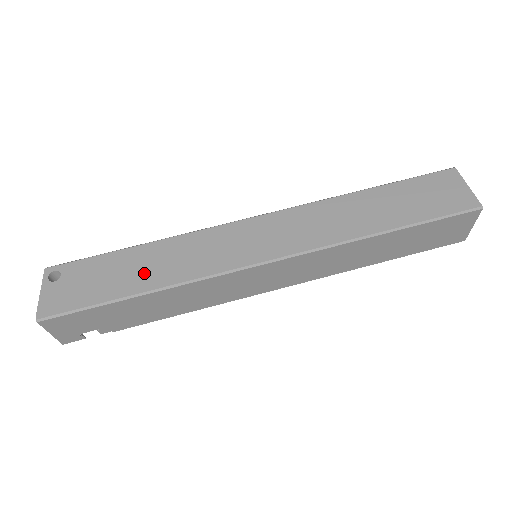
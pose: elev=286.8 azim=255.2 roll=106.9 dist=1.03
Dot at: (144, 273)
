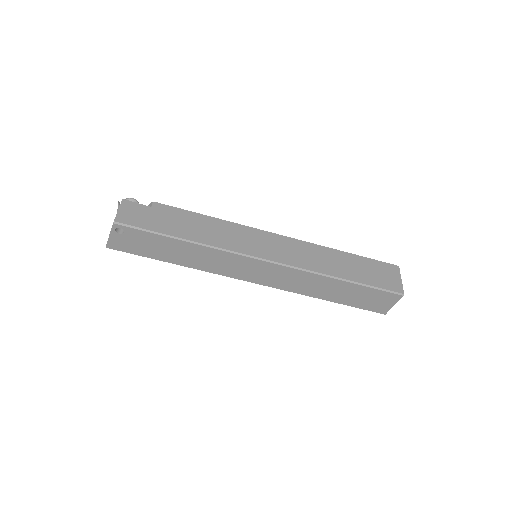
Dot at: (179, 256)
